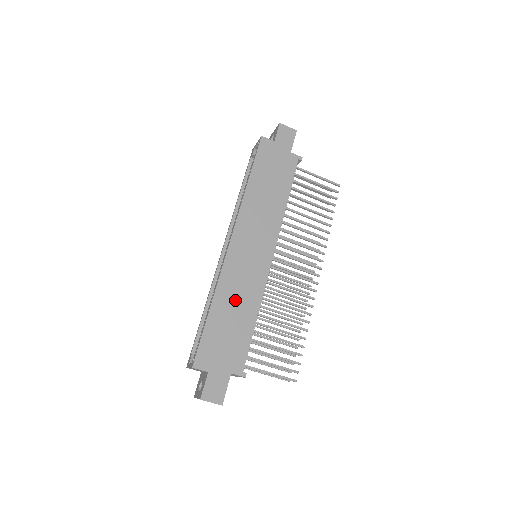
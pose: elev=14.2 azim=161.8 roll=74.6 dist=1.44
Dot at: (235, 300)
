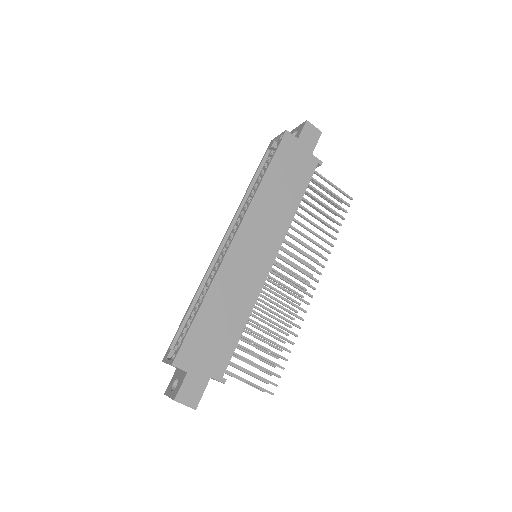
Dot at: (228, 300)
